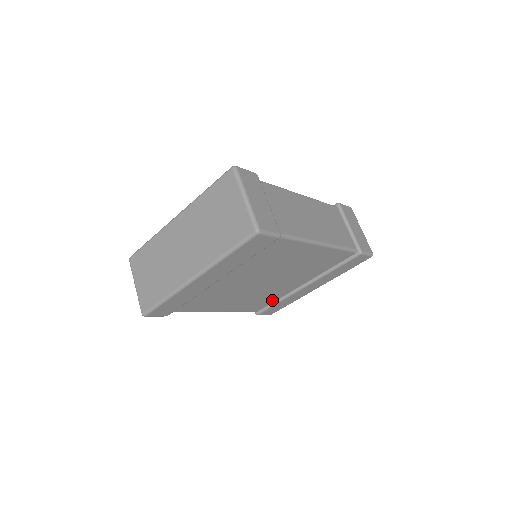
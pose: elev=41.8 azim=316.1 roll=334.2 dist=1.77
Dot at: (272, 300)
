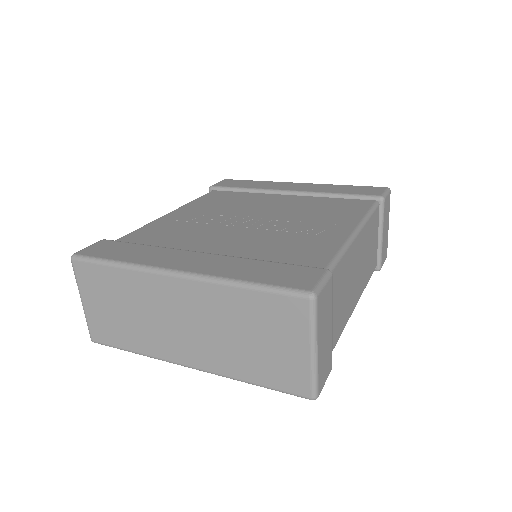
Dot at: occluded
